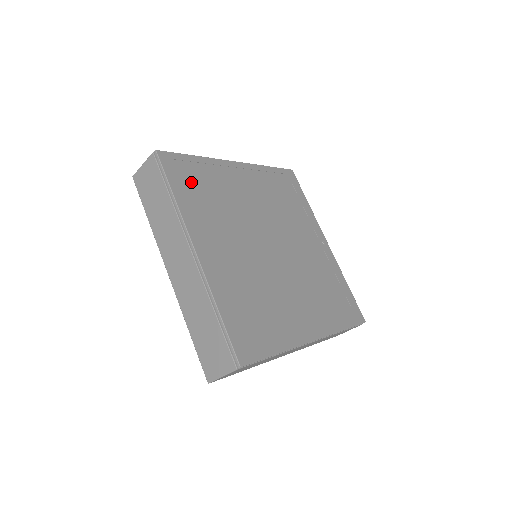
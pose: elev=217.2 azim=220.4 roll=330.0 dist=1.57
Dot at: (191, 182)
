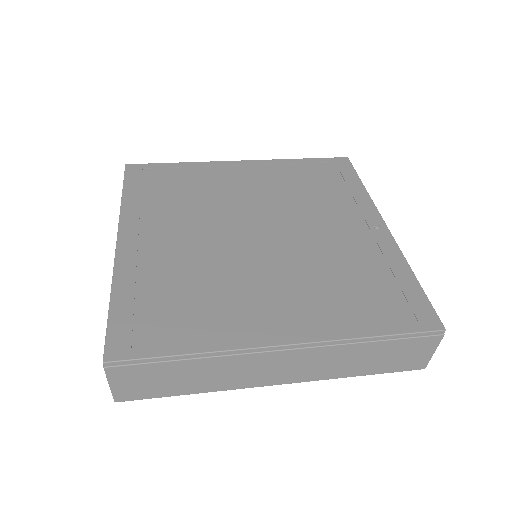
Dot at: (156, 184)
